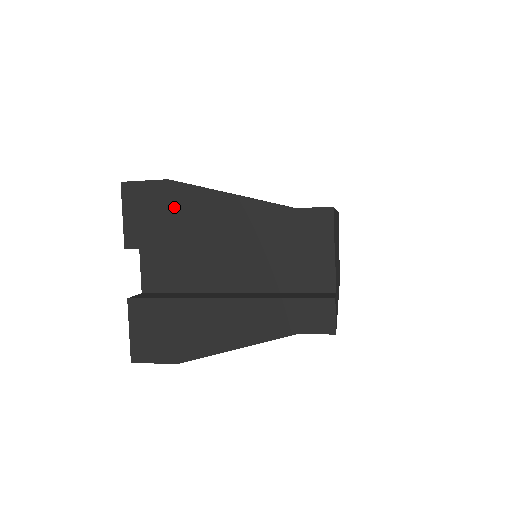
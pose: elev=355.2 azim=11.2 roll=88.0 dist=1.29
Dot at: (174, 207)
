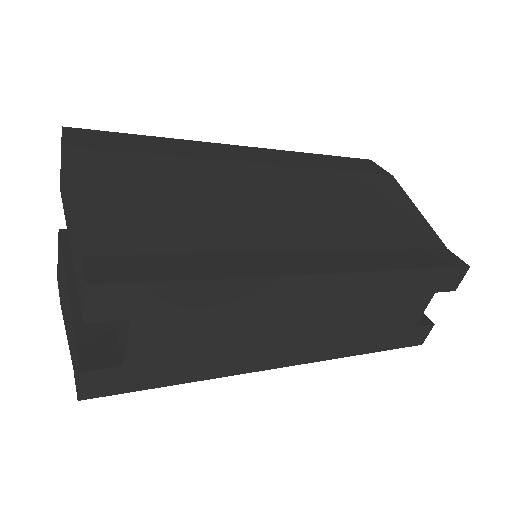
Dot at: (66, 177)
